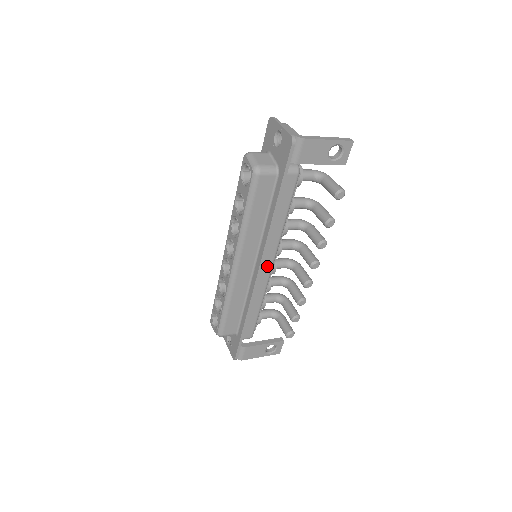
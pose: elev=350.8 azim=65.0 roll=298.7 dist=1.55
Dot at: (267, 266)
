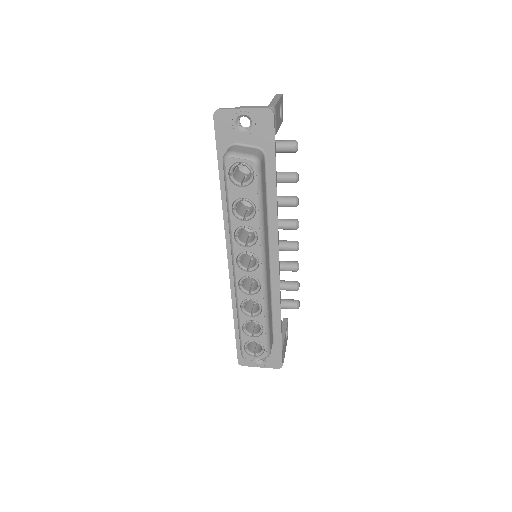
Dot at: occluded
